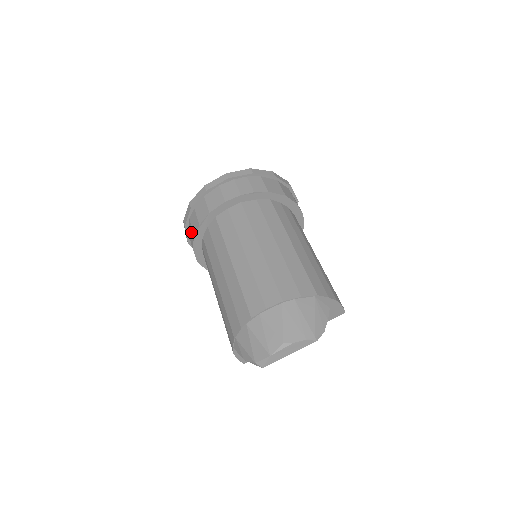
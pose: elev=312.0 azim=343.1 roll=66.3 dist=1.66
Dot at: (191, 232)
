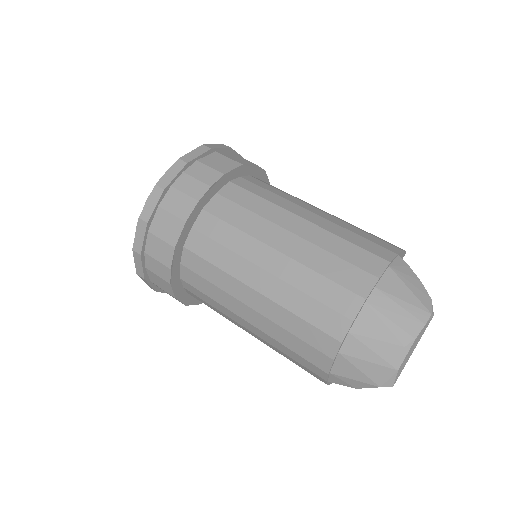
Dot at: (160, 281)
